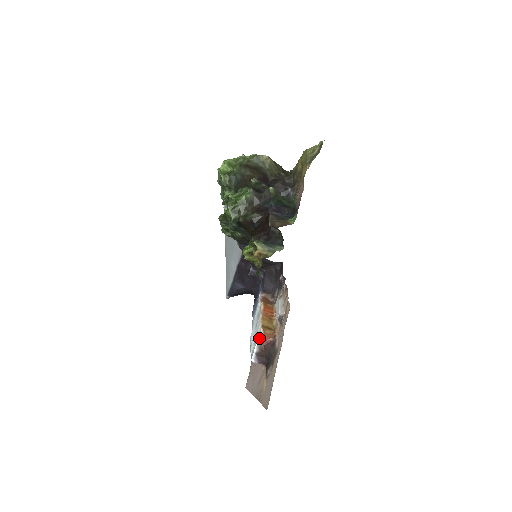
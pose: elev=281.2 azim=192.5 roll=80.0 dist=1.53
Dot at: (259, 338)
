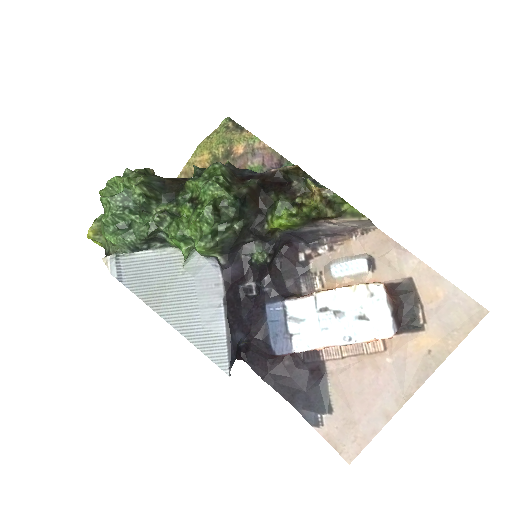
Dot at: (382, 291)
